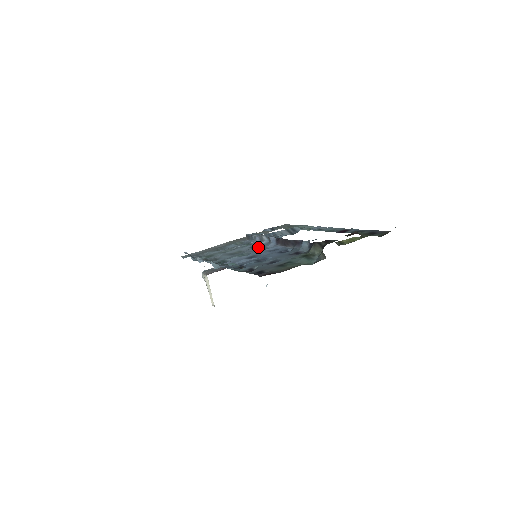
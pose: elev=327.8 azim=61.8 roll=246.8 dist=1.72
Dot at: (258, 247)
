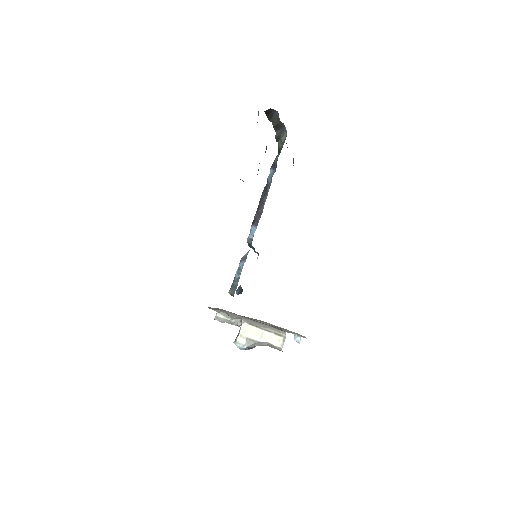
Dot at: occluded
